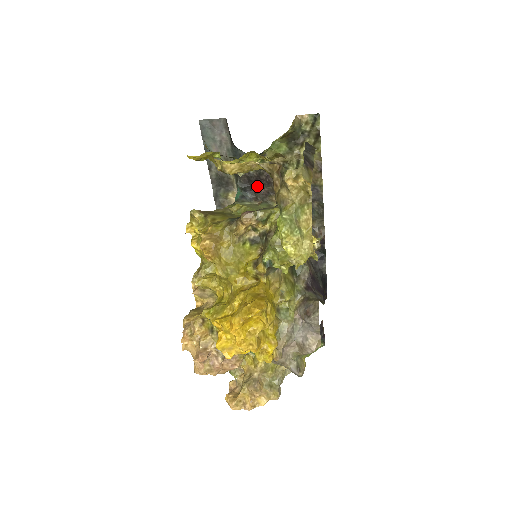
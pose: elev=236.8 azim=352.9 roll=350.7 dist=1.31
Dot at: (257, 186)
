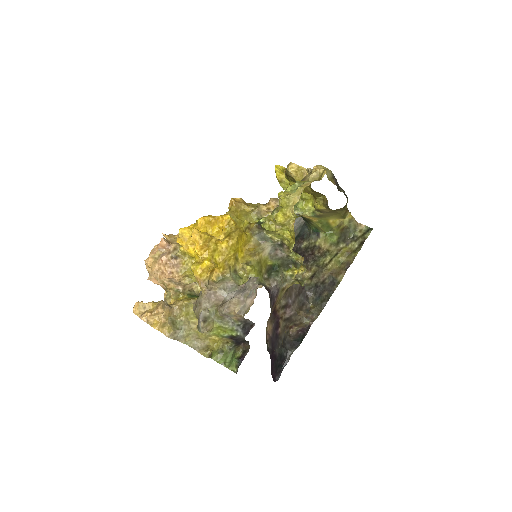
Dot at: occluded
